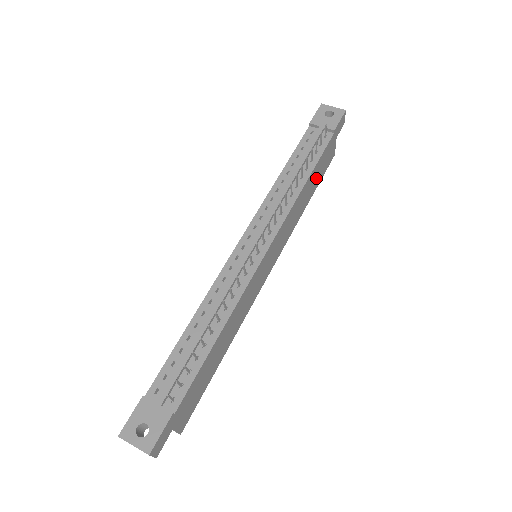
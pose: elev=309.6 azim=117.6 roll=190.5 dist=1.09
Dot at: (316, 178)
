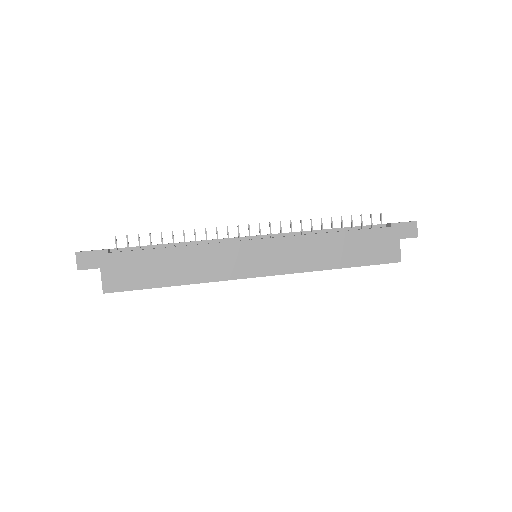
Dot at: (356, 251)
